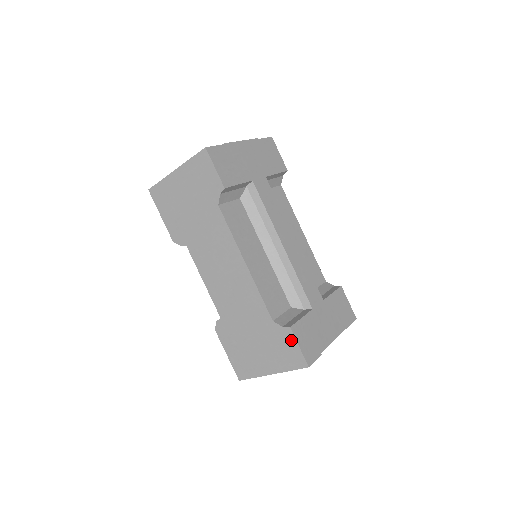
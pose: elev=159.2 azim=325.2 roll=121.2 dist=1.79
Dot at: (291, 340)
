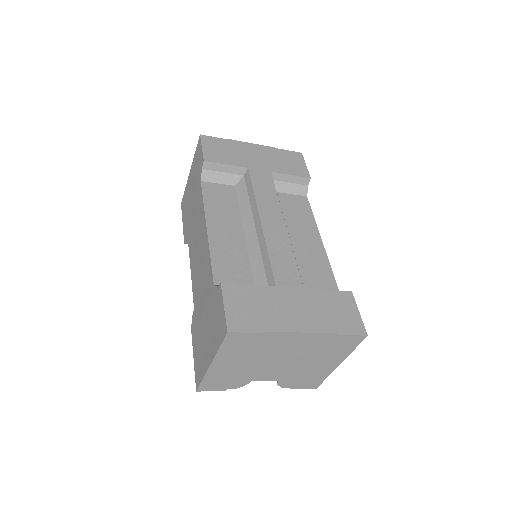
Dot at: (220, 301)
